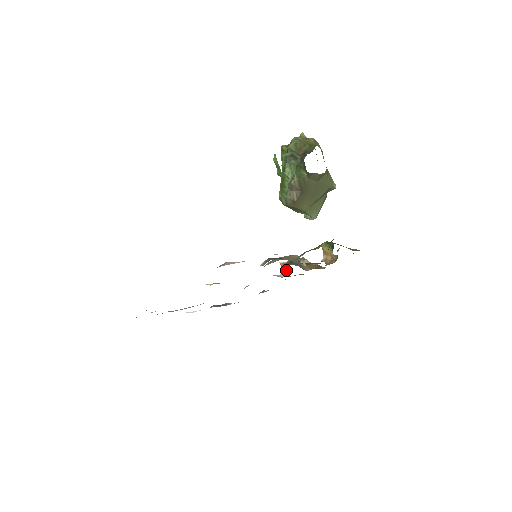
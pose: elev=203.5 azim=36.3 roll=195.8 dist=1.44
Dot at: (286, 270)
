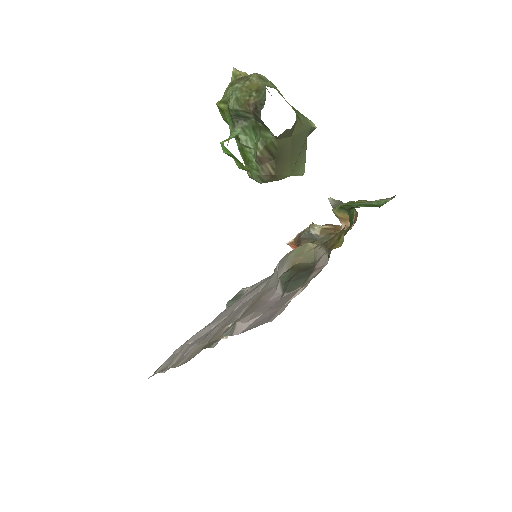
Dot at: occluded
